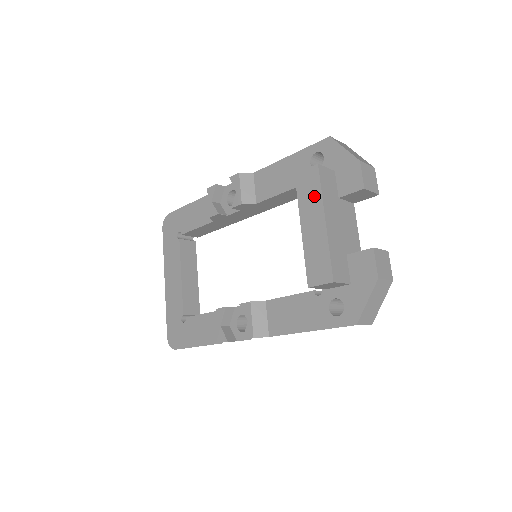
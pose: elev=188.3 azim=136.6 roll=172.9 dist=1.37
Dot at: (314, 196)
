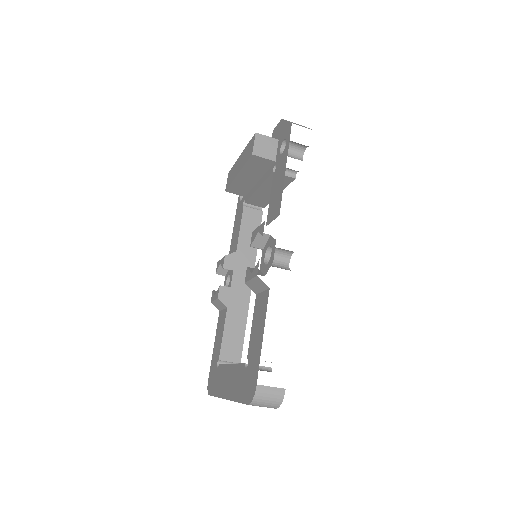
Dot at: (233, 169)
